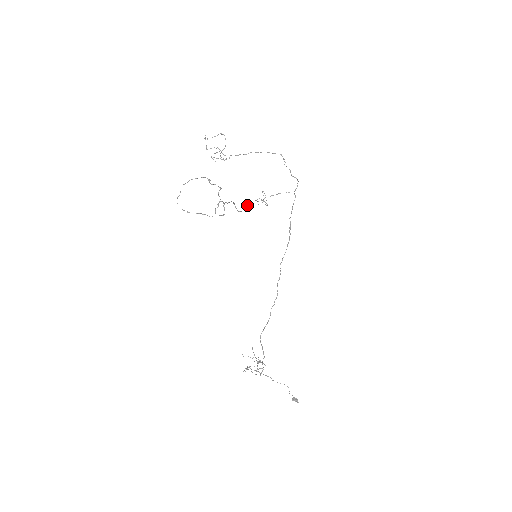
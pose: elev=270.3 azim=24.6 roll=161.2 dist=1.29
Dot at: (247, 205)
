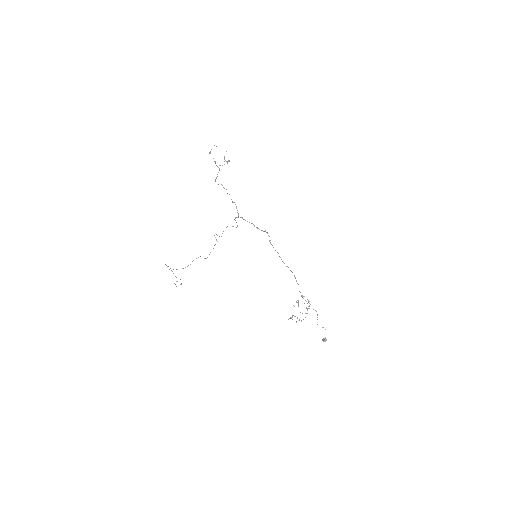
Dot at: (215, 244)
